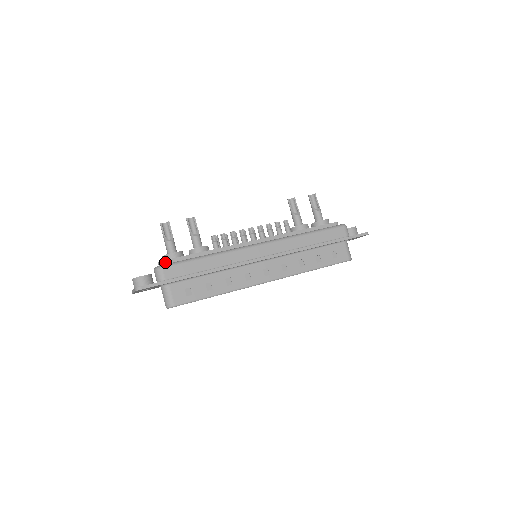
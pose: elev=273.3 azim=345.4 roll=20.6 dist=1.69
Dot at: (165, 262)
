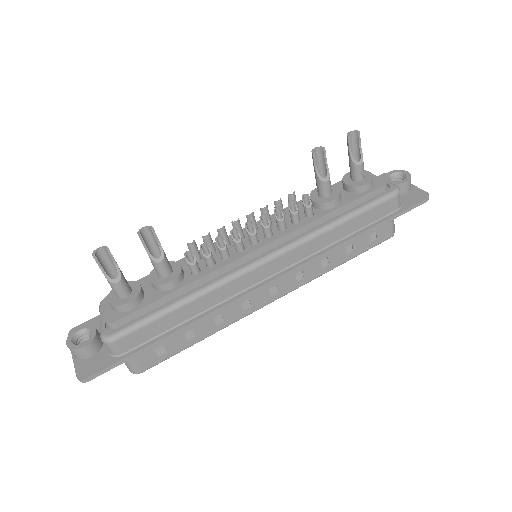
Dot at: (116, 323)
